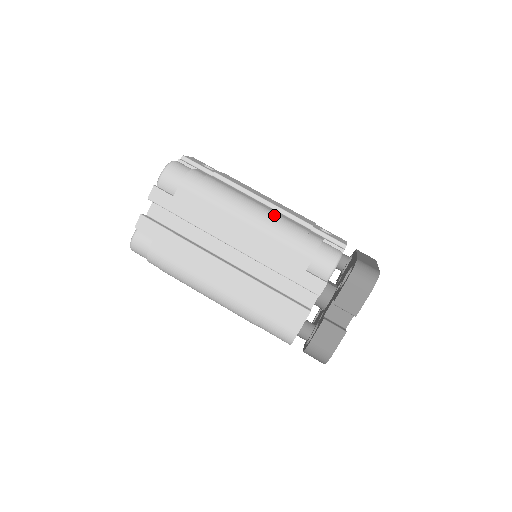
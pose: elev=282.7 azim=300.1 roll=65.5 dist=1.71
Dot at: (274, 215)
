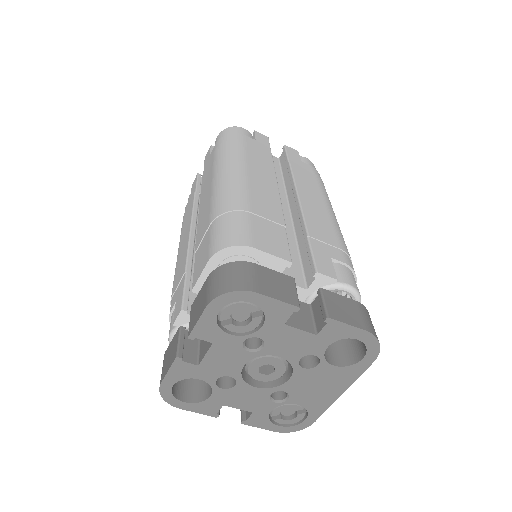
Dot at: occluded
